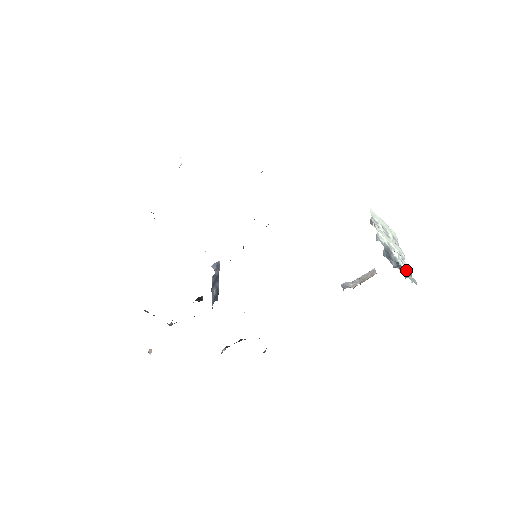
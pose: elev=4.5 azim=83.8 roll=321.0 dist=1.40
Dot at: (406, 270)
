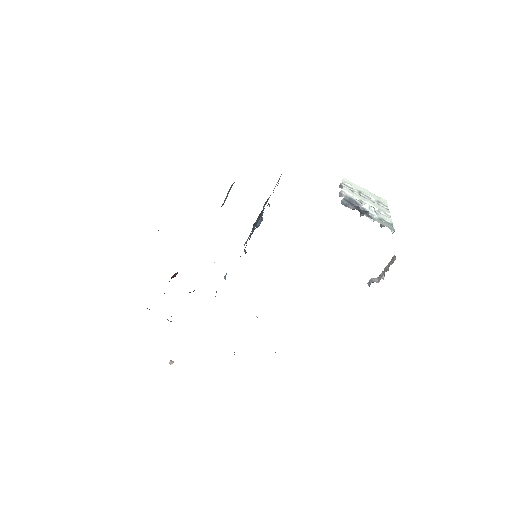
Dot at: (383, 221)
